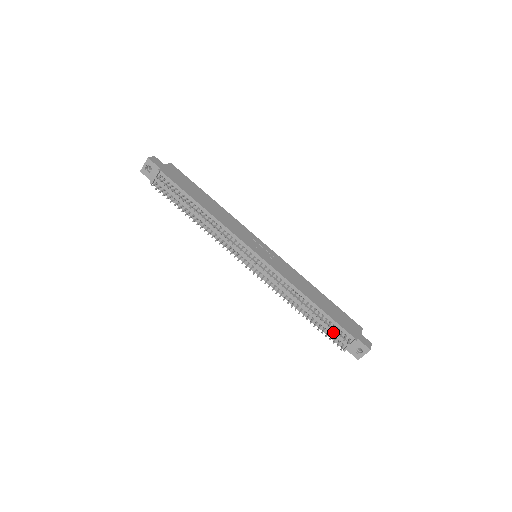
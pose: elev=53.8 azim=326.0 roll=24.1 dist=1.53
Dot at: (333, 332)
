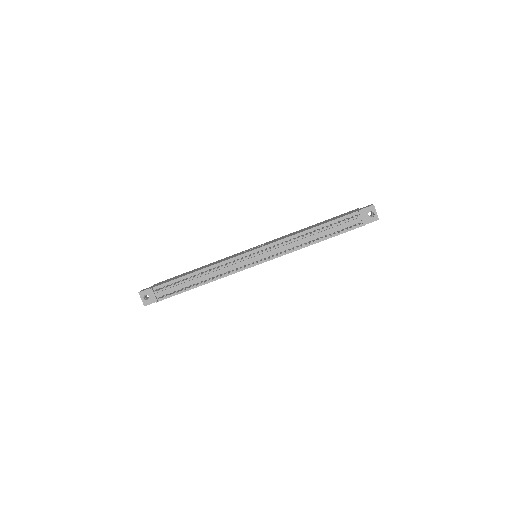
Dot at: (344, 225)
